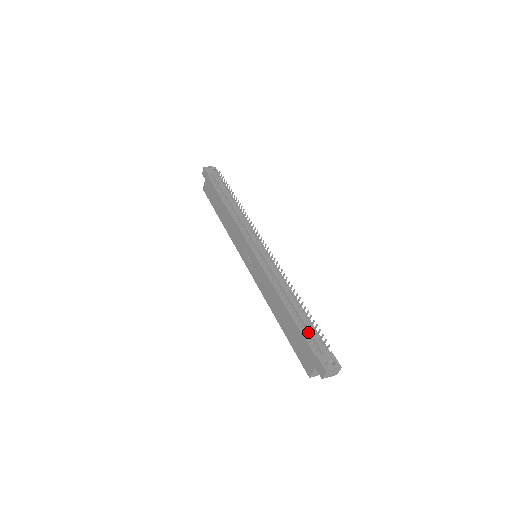
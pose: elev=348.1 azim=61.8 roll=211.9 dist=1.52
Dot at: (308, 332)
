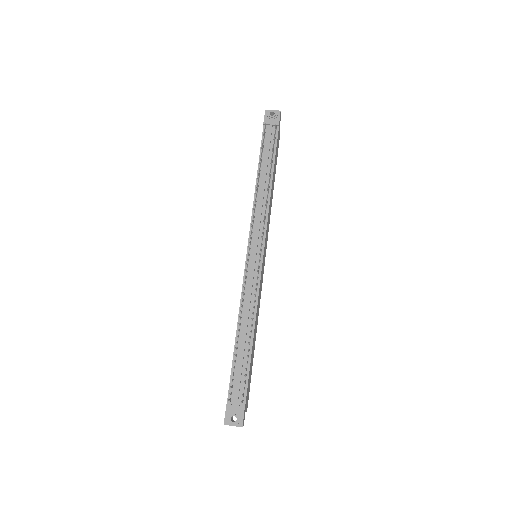
Dot at: (237, 375)
